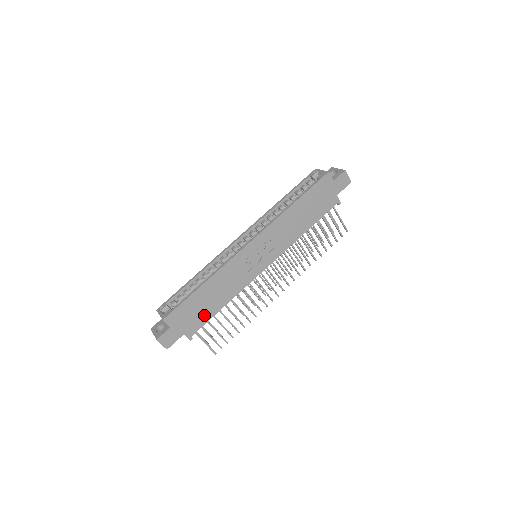
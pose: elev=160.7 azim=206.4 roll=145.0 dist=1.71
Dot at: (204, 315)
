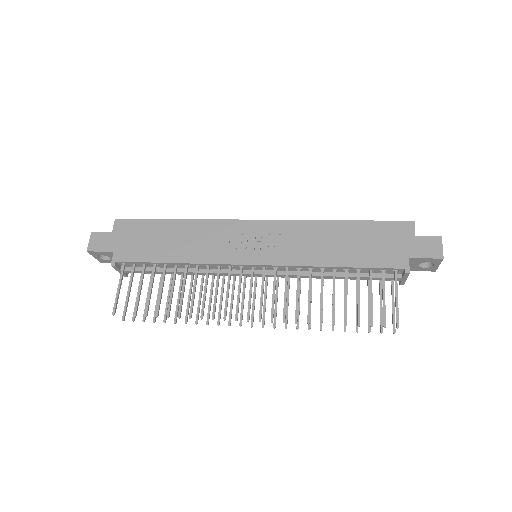
Dot at: (148, 252)
